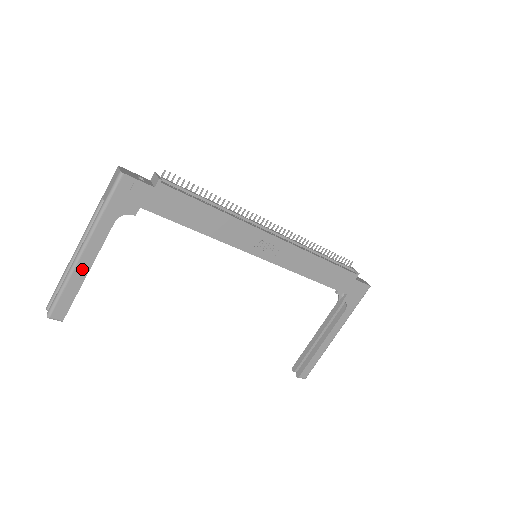
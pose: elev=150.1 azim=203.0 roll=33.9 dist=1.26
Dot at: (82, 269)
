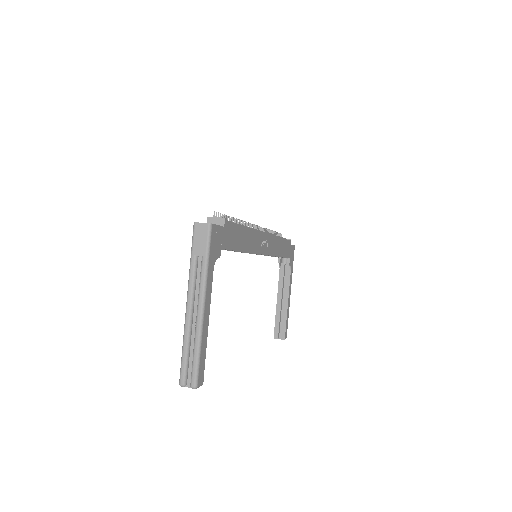
Dot at: (205, 326)
